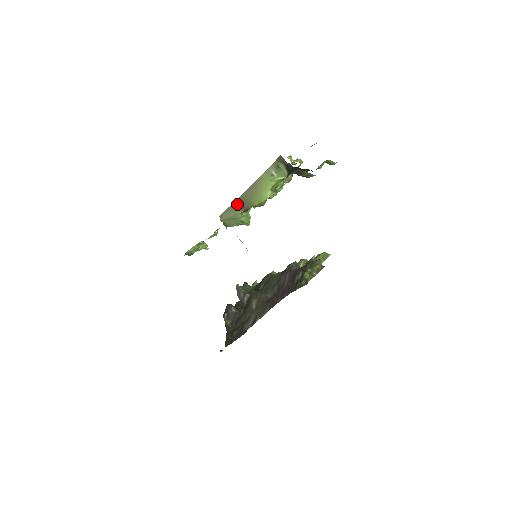
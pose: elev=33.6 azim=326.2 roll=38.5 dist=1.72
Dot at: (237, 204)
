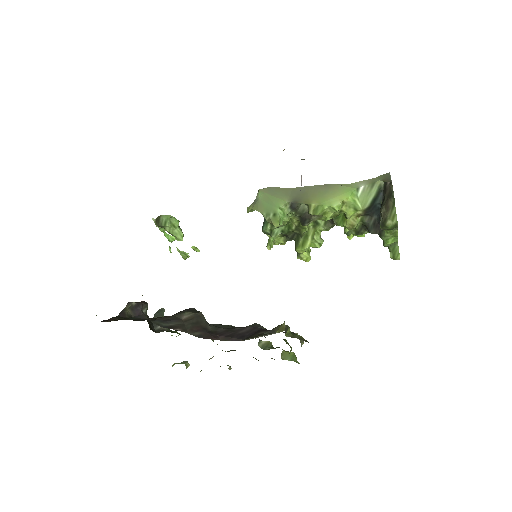
Dot at: (291, 192)
